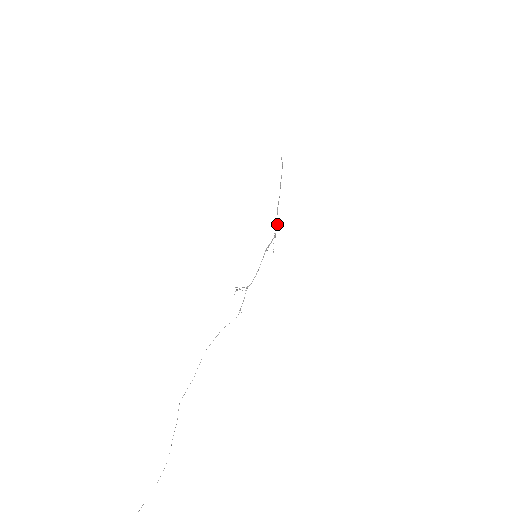
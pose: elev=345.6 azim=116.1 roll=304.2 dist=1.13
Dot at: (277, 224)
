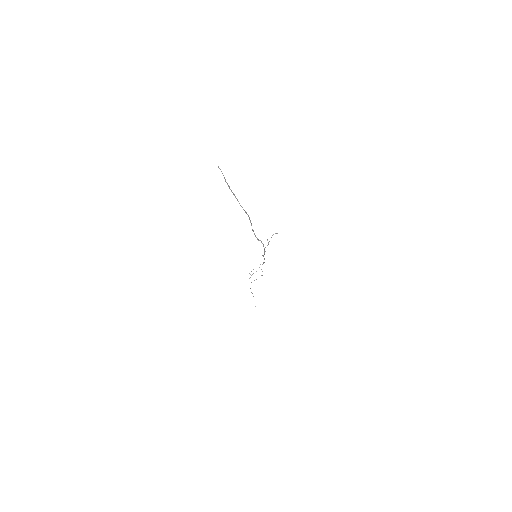
Dot at: occluded
